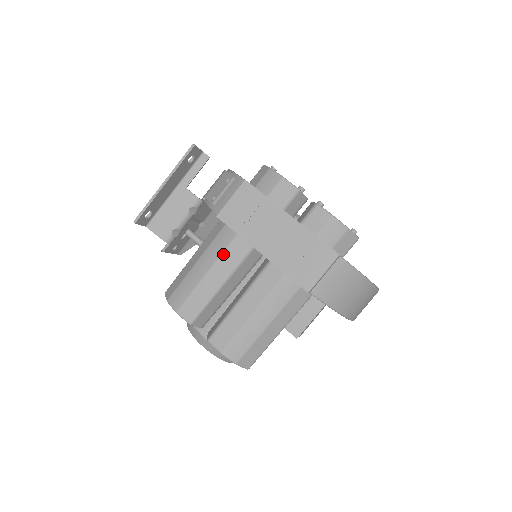
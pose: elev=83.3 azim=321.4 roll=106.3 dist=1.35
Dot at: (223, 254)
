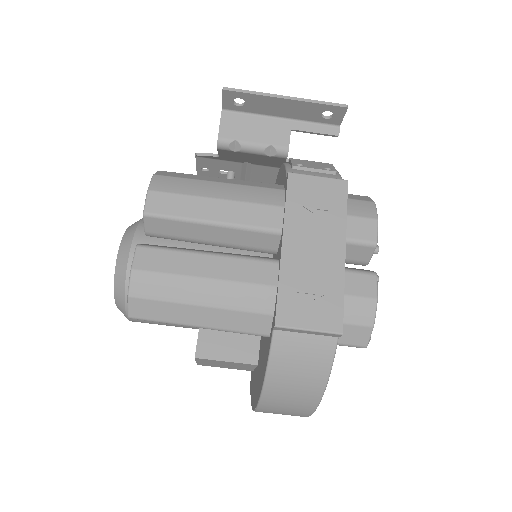
Dot at: (251, 204)
